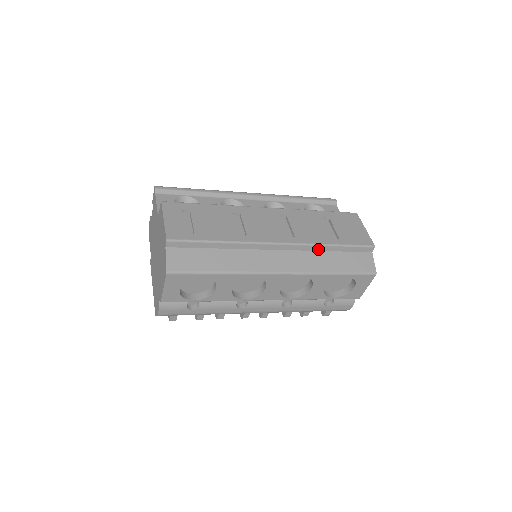
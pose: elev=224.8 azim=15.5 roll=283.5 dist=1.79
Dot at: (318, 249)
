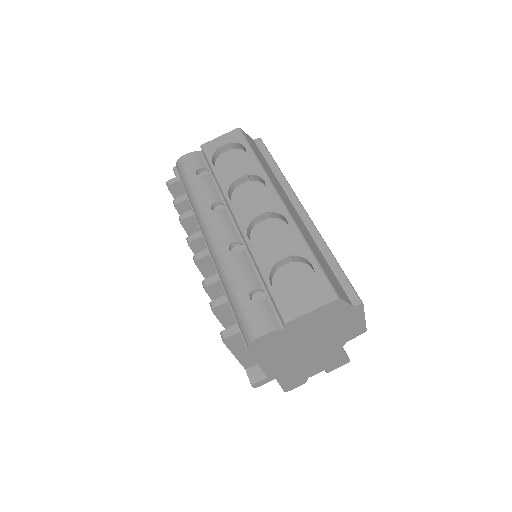
Dot at: (318, 243)
